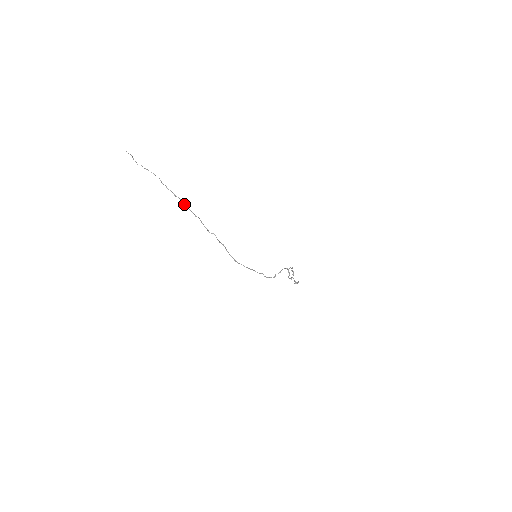
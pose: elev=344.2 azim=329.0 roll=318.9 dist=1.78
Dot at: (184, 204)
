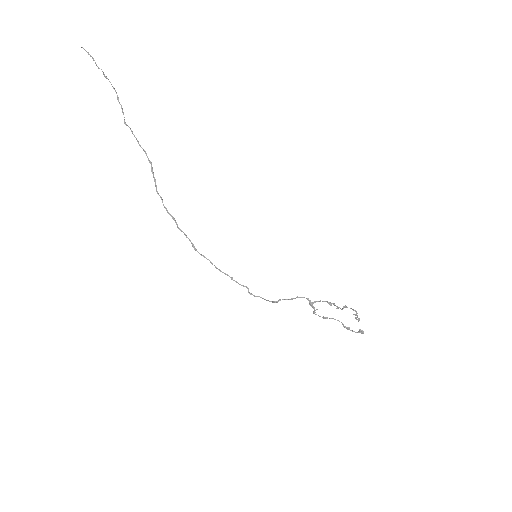
Dot at: occluded
